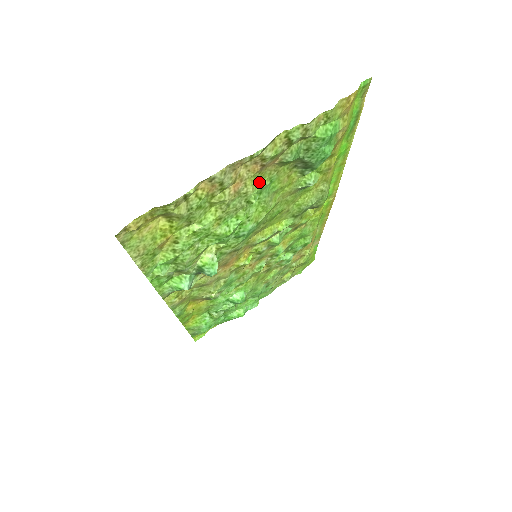
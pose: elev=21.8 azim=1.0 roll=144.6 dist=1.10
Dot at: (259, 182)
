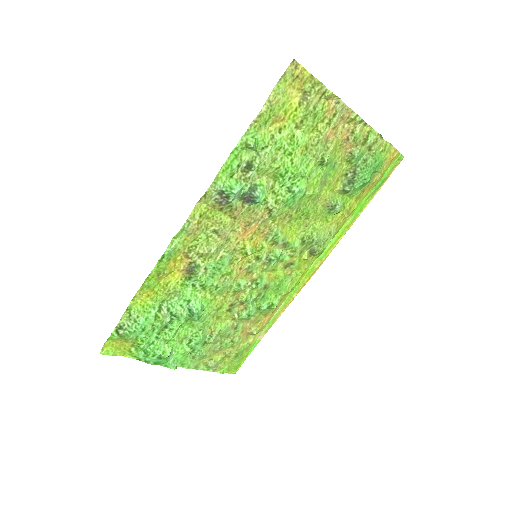
Dot at: (334, 153)
